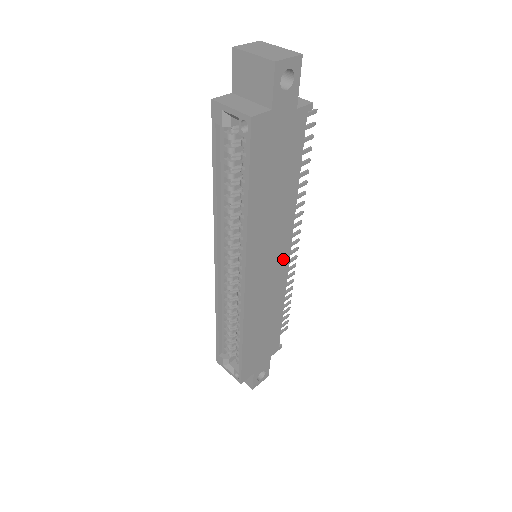
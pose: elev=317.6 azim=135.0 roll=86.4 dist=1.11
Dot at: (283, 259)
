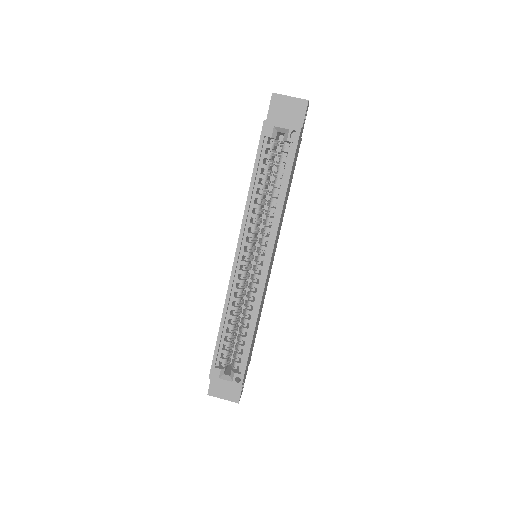
Dot at: (273, 258)
